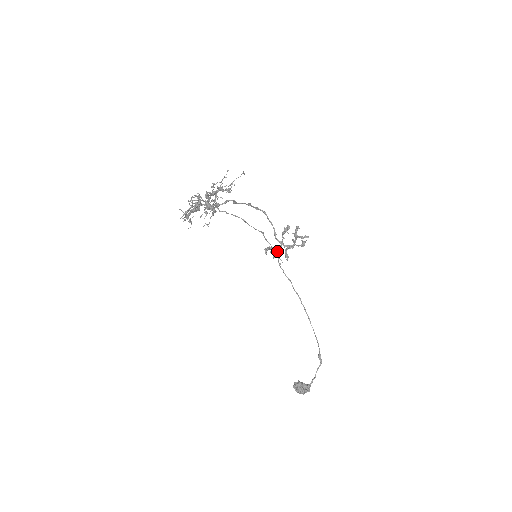
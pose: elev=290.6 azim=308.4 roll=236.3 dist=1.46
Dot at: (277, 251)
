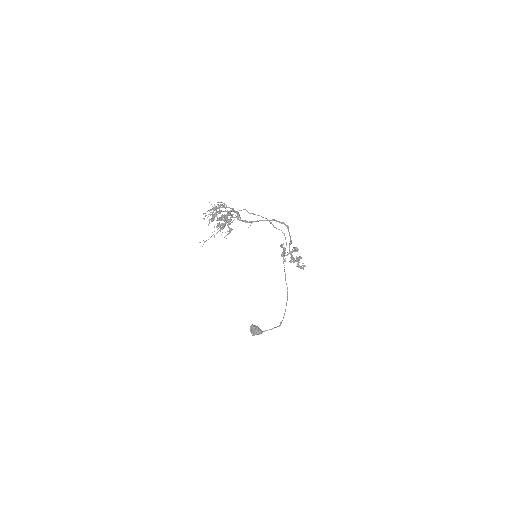
Dot at: (282, 256)
